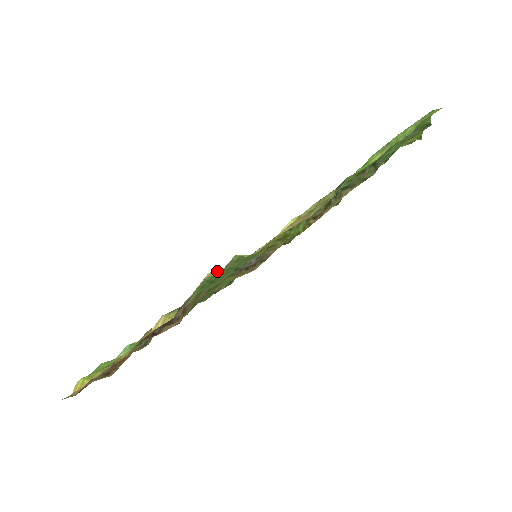
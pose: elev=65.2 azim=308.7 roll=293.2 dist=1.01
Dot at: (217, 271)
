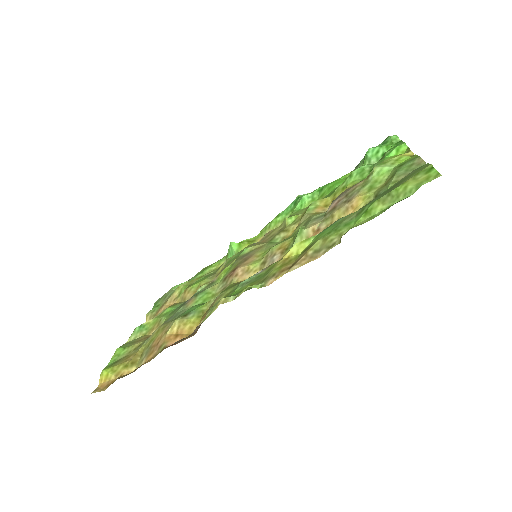
Dot at: (231, 298)
